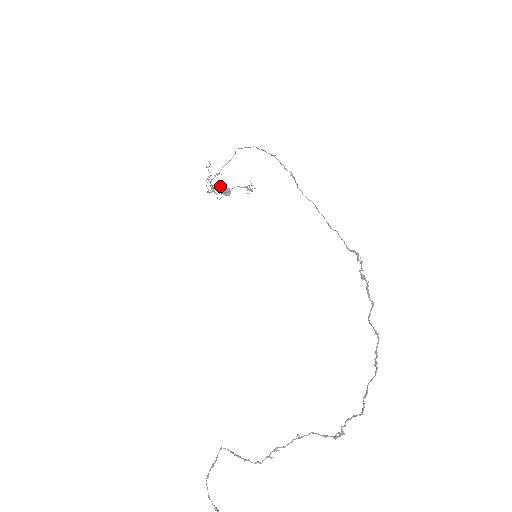
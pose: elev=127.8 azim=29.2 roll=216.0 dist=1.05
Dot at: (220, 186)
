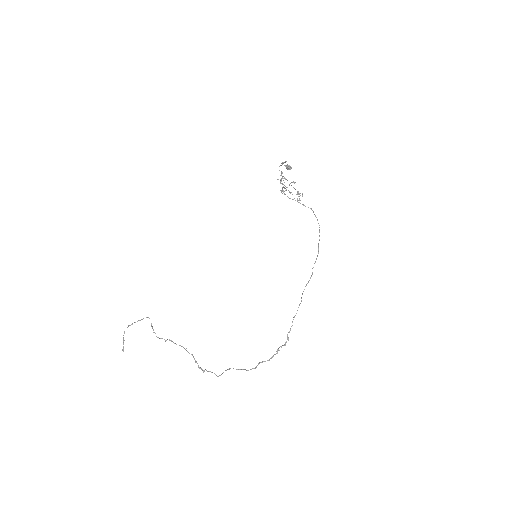
Dot at: occluded
